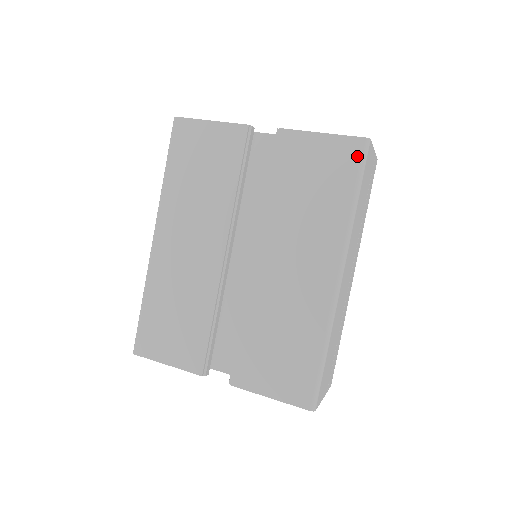
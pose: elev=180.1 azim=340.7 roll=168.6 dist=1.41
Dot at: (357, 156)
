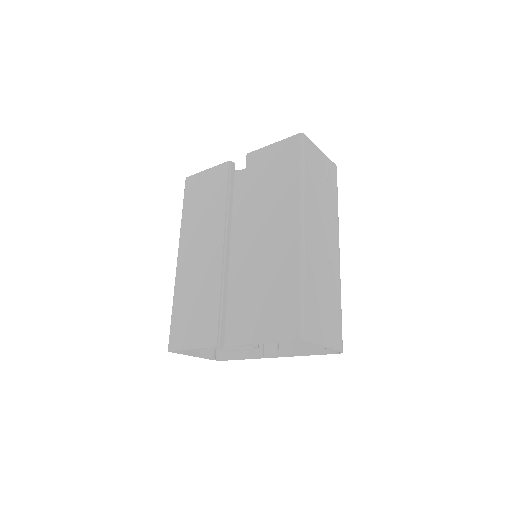
Dot at: (297, 146)
